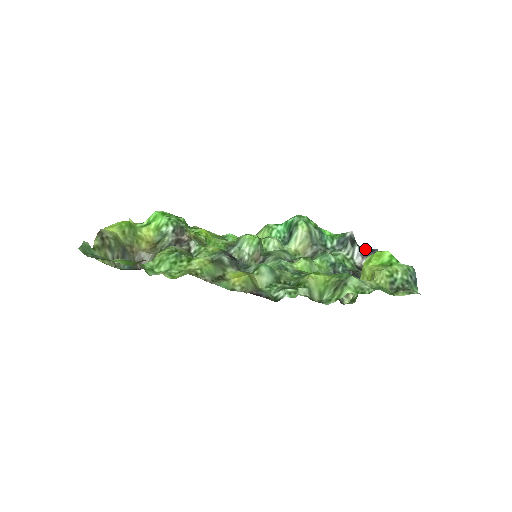
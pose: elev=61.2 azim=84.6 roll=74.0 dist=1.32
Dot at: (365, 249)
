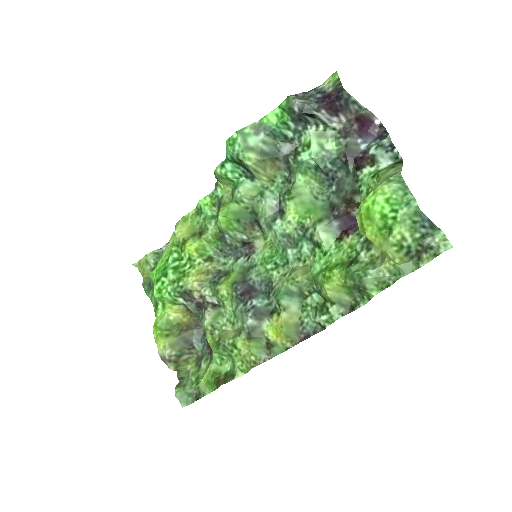
Dot at: (330, 107)
